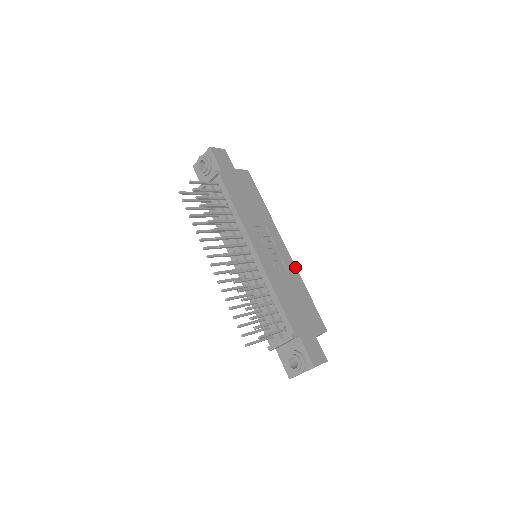
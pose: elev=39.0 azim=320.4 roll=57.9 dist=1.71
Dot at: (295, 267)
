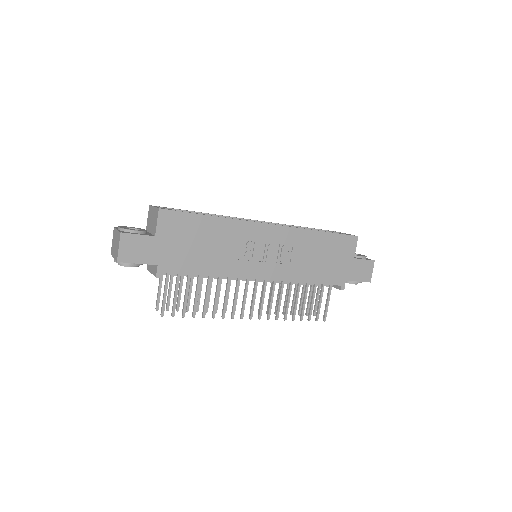
Dot at: (294, 229)
